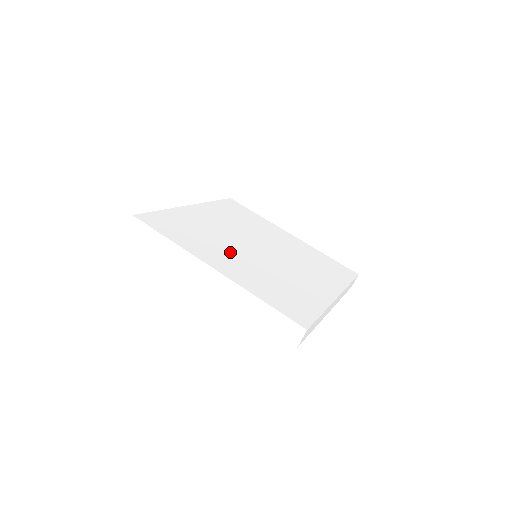
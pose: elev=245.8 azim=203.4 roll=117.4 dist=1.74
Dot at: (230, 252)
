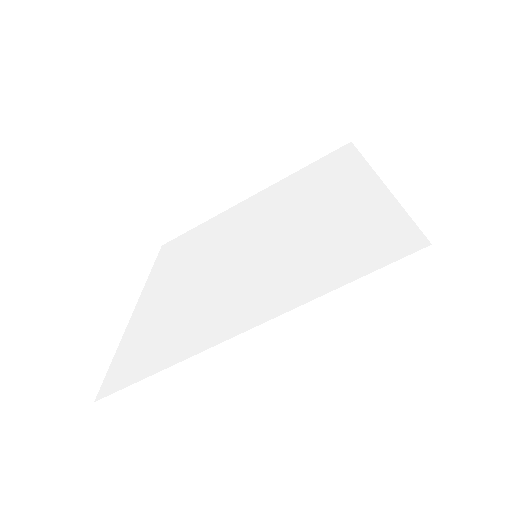
Dot at: (232, 289)
